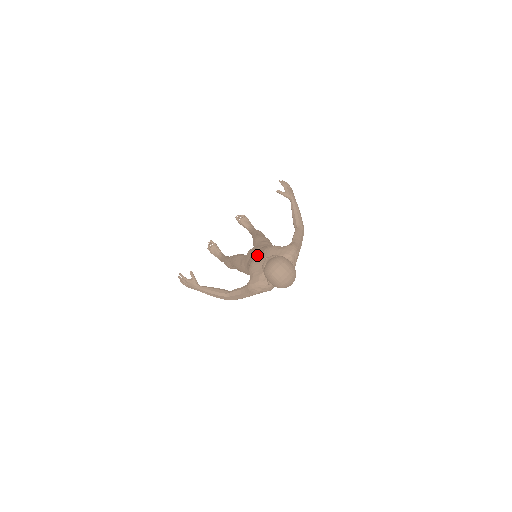
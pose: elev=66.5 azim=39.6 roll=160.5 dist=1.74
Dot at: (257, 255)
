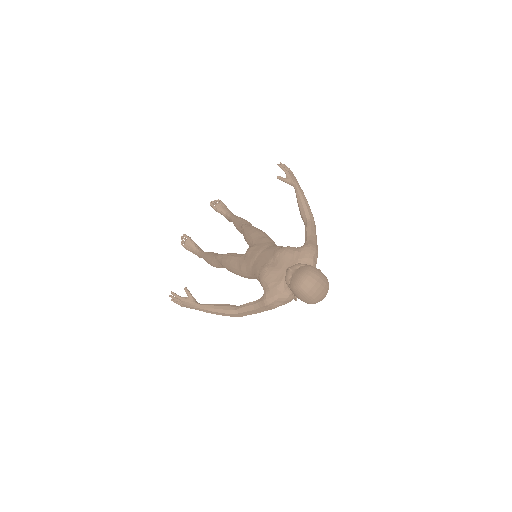
Dot at: (266, 260)
